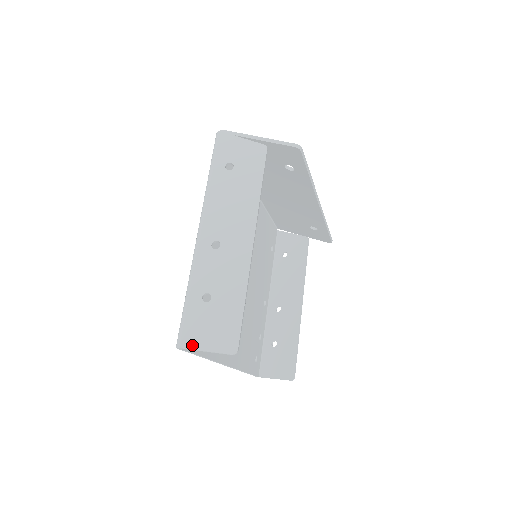
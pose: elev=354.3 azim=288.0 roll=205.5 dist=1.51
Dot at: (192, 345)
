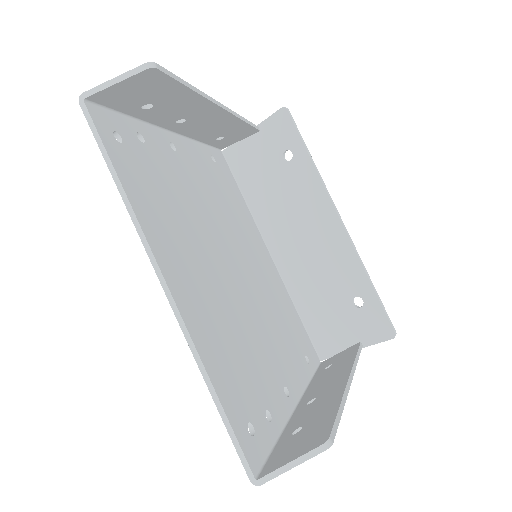
Dot at: (100, 88)
